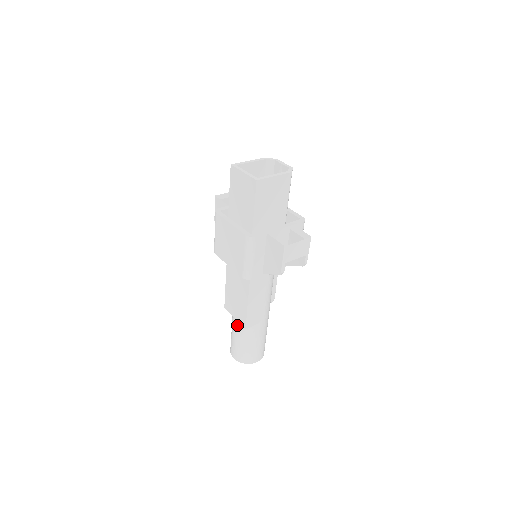
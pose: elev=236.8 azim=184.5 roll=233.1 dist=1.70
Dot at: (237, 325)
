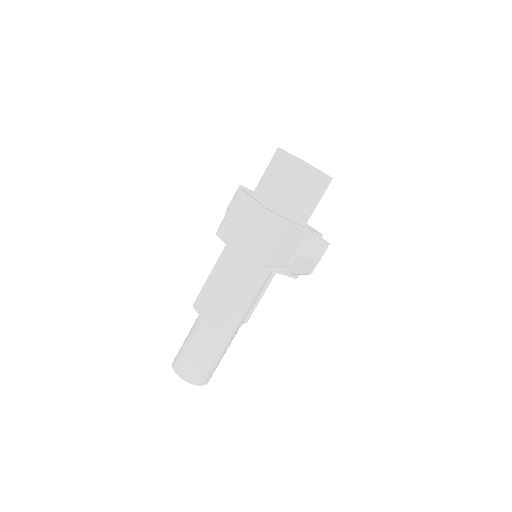
Dot at: (200, 327)
